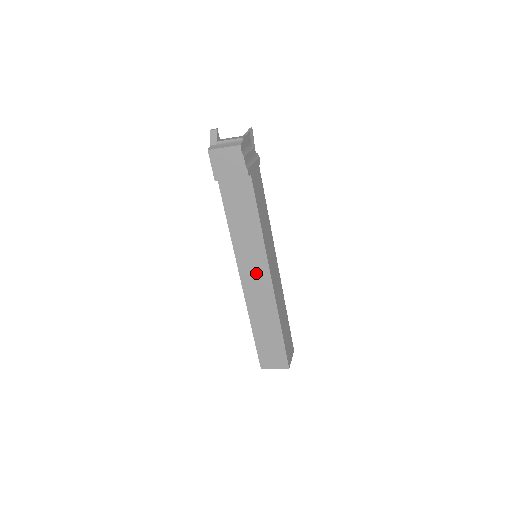
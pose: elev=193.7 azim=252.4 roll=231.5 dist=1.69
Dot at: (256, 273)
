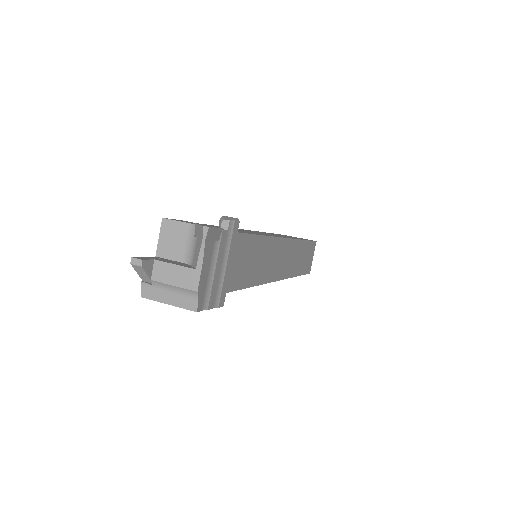
Dot at: occluded
